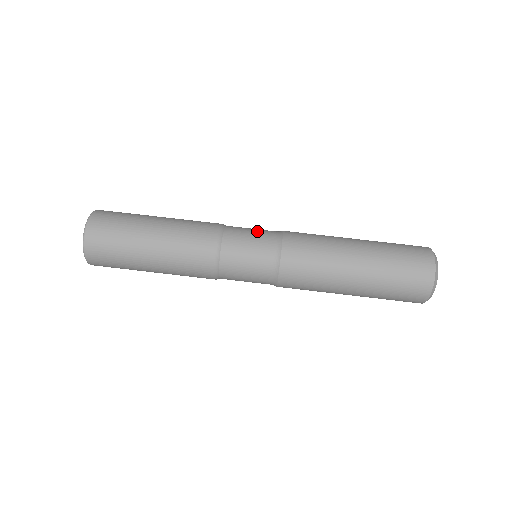
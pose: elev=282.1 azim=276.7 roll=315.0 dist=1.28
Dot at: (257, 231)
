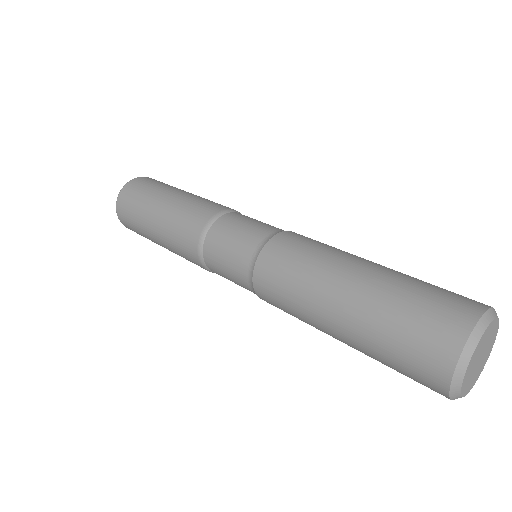
Dot at: (268, 224)
